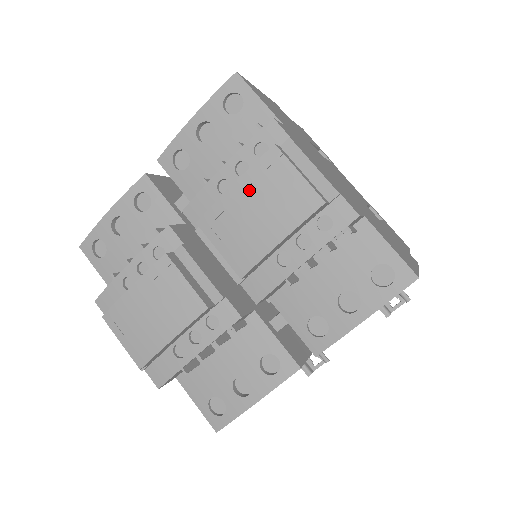
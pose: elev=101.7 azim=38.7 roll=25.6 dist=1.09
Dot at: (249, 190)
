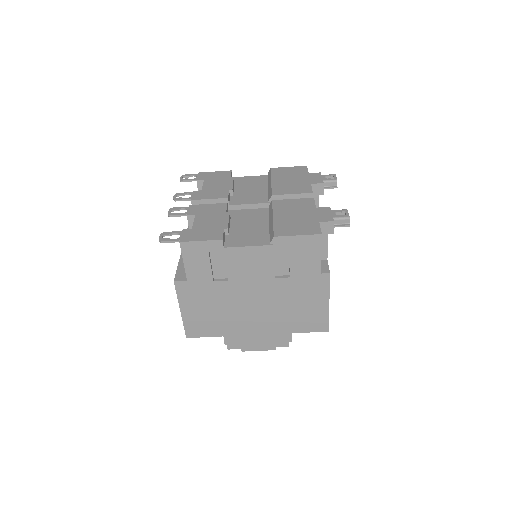
Dot at: occluded
